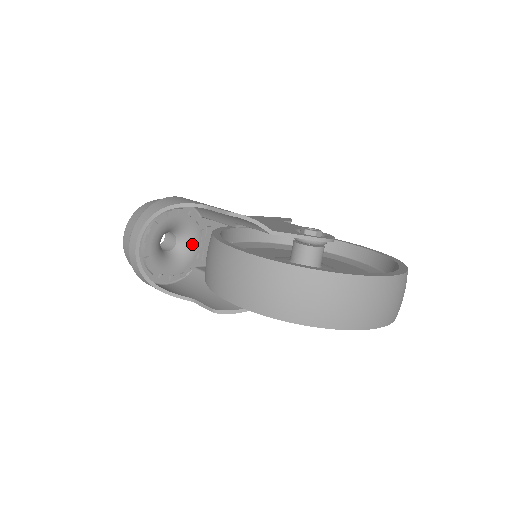
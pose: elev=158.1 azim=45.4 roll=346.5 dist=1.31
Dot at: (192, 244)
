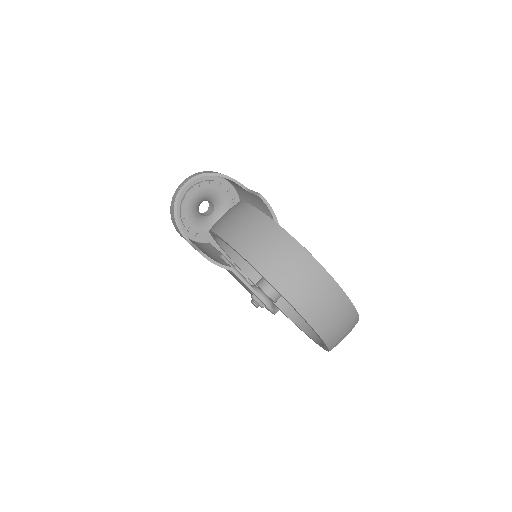
Dot at: occluded
